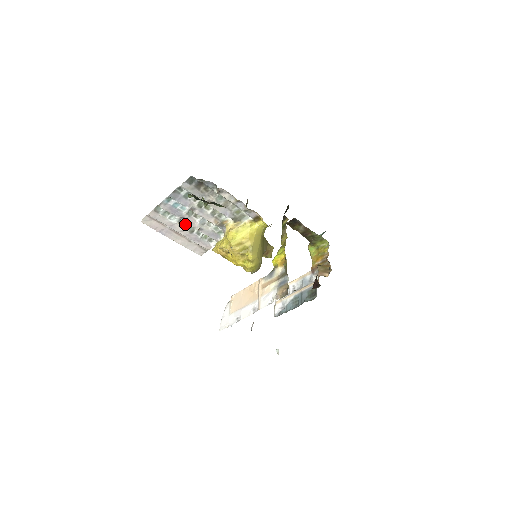
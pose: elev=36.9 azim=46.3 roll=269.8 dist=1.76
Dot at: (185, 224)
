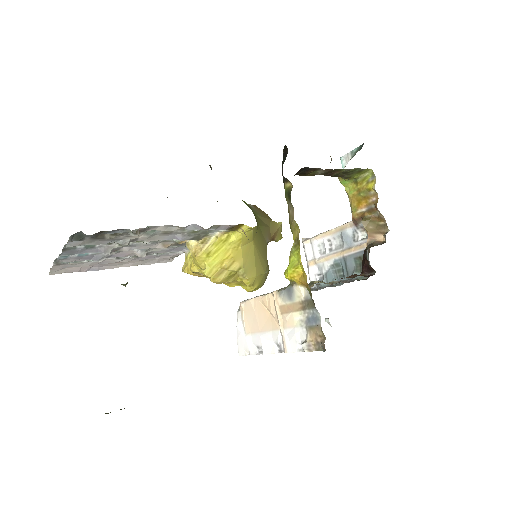
Dot at: occluded
